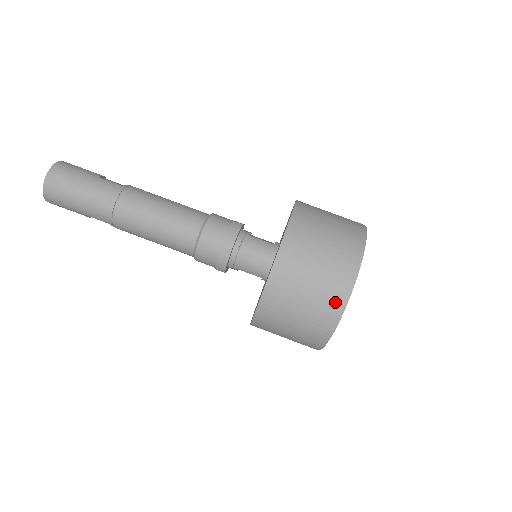
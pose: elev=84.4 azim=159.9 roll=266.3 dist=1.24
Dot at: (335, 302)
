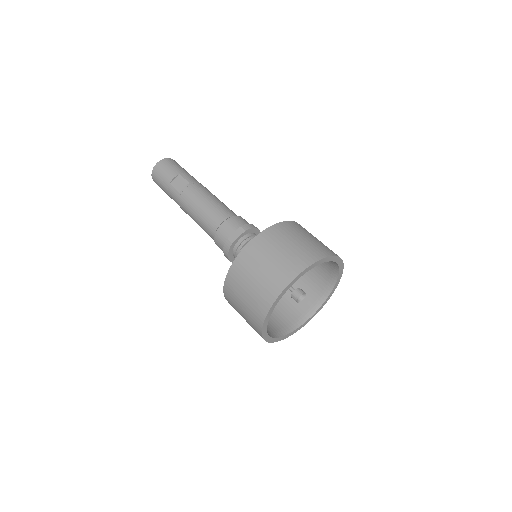
Dot at: occluded
